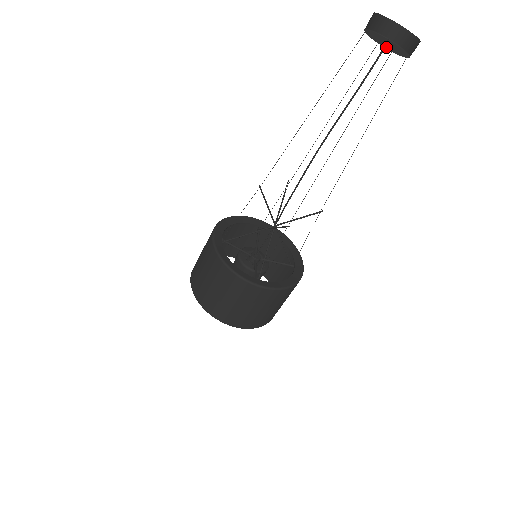
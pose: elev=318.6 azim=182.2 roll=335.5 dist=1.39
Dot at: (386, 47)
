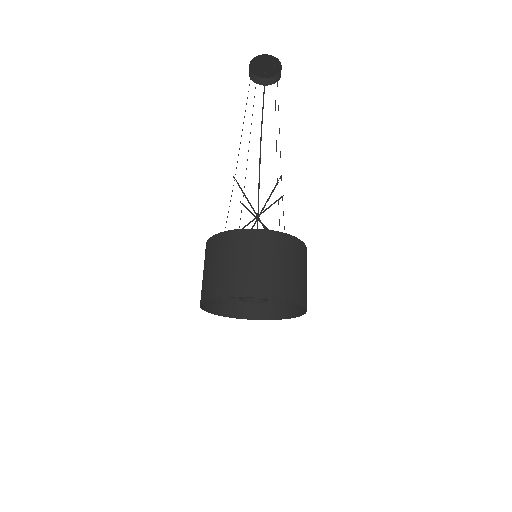
Dot at: occluded
